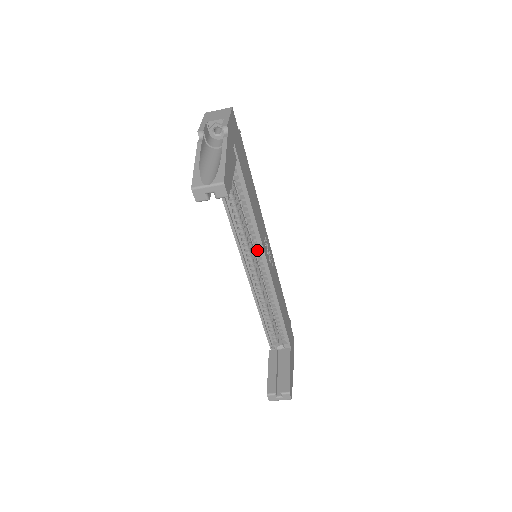
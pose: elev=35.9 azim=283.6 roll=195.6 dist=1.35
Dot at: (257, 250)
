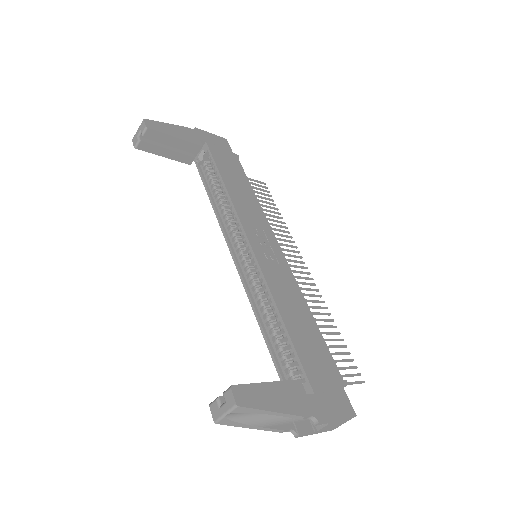
Dot at: (241, 233)
